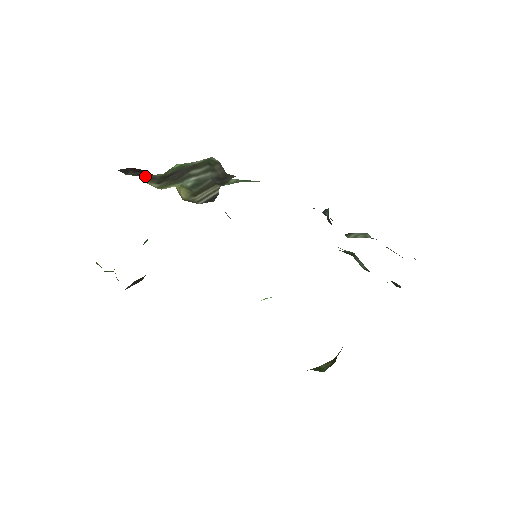
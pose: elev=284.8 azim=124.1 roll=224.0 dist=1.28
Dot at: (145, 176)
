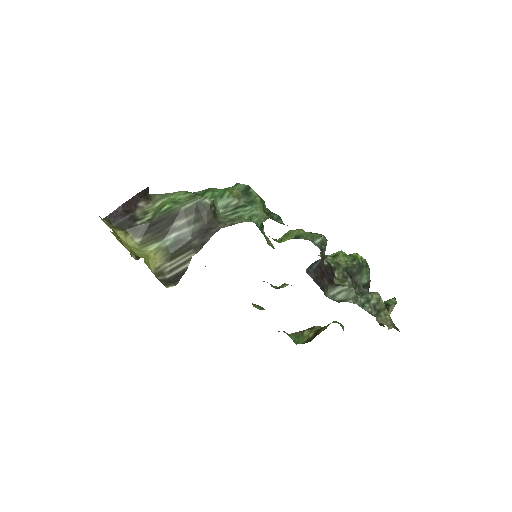
Dot at: (129, 229)
